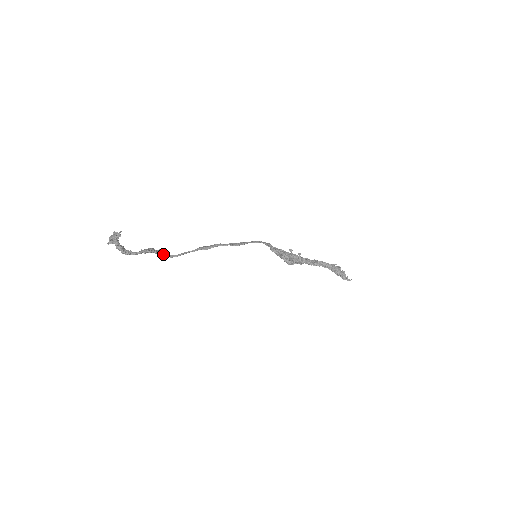
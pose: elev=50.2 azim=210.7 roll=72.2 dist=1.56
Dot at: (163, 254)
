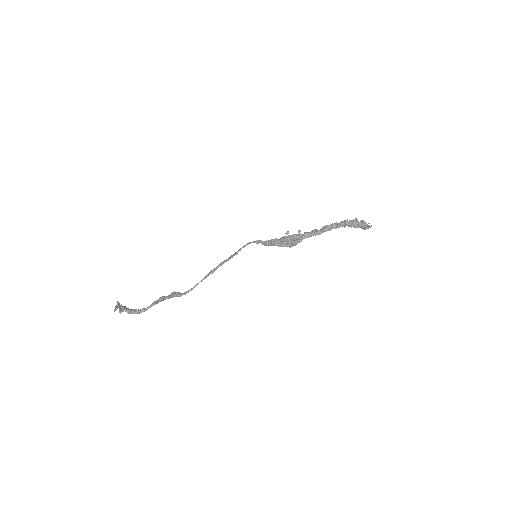
Dot at: (177, 295)
